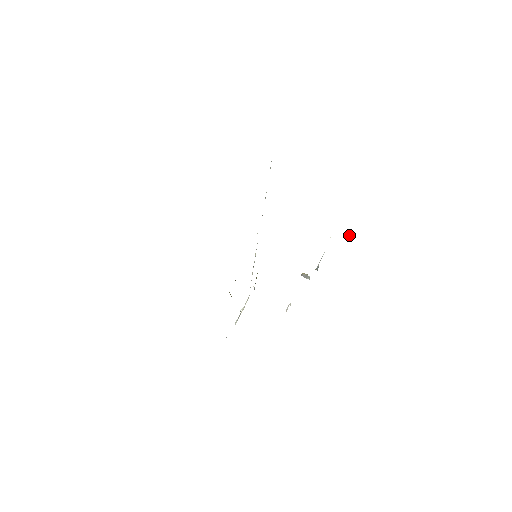
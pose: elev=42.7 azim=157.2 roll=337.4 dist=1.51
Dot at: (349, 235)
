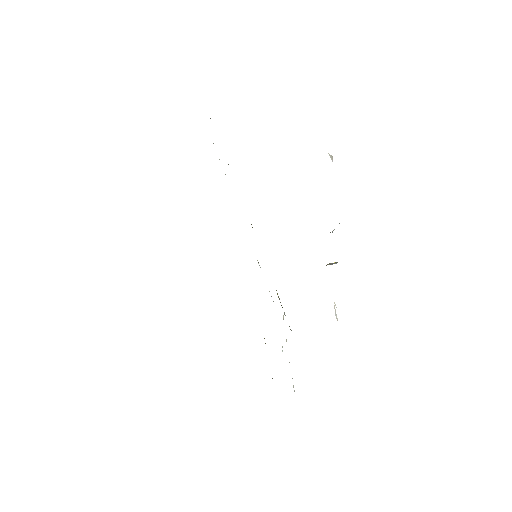
Dot at: (331, 158)
